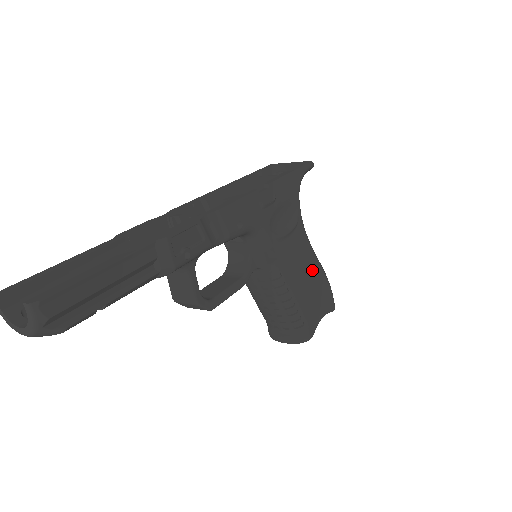
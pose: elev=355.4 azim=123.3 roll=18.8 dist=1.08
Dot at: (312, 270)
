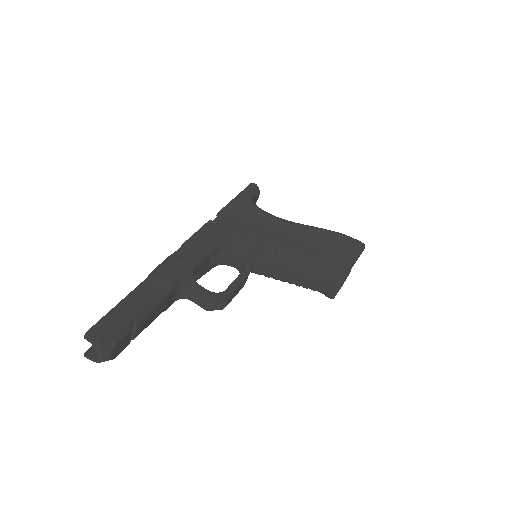
Dot at: (309, 234)
